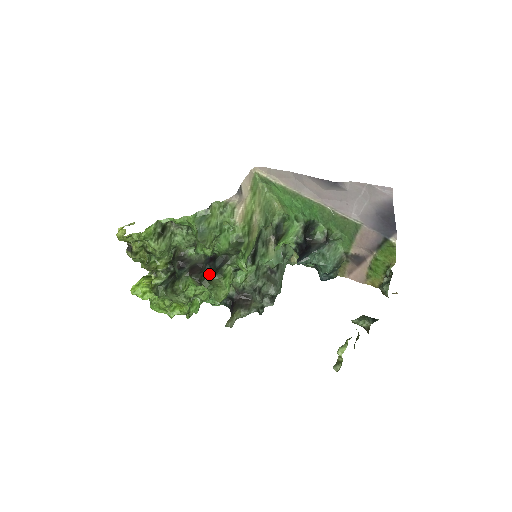
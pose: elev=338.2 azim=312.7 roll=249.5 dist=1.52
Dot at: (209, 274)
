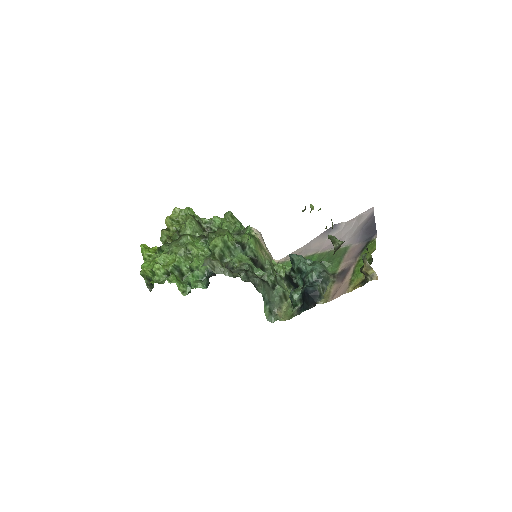
Dot at: occluded
